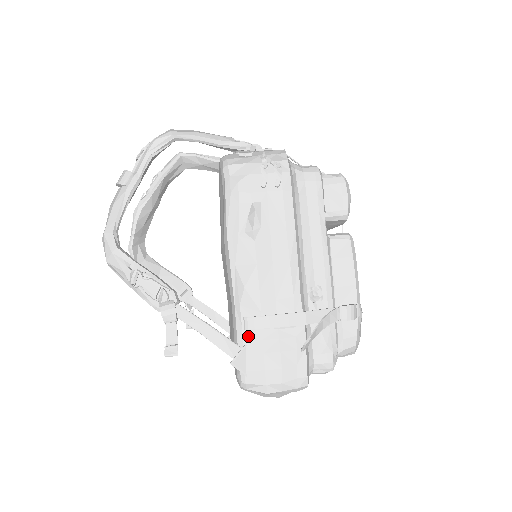
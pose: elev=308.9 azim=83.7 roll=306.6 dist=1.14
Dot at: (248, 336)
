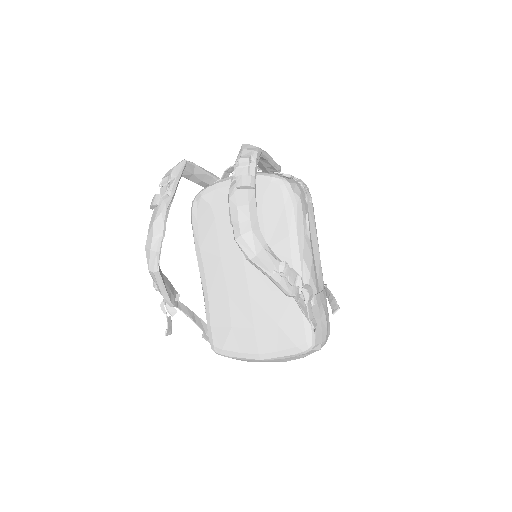
Dot at: (314, 309)
